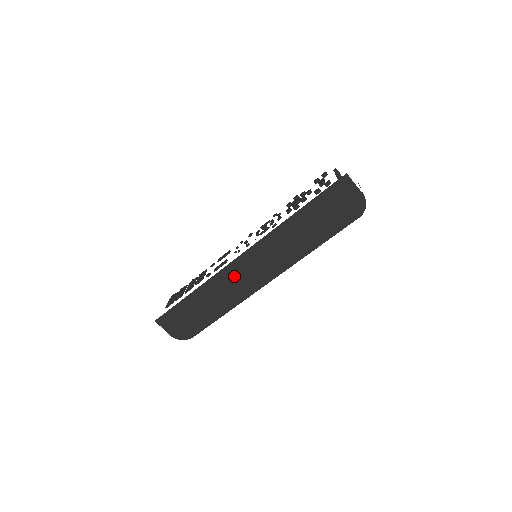
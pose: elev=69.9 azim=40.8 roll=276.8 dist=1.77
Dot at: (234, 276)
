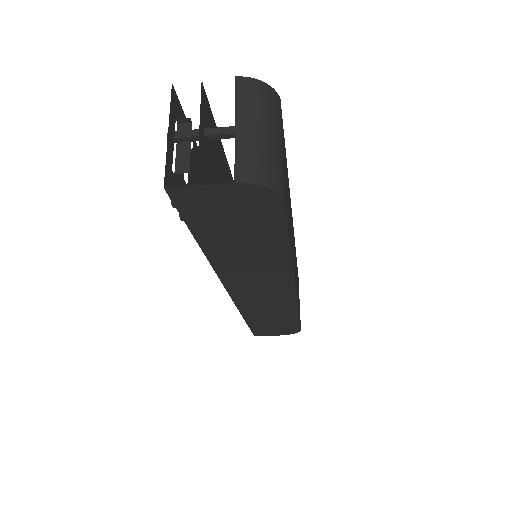
Dot at: (255, 303)
